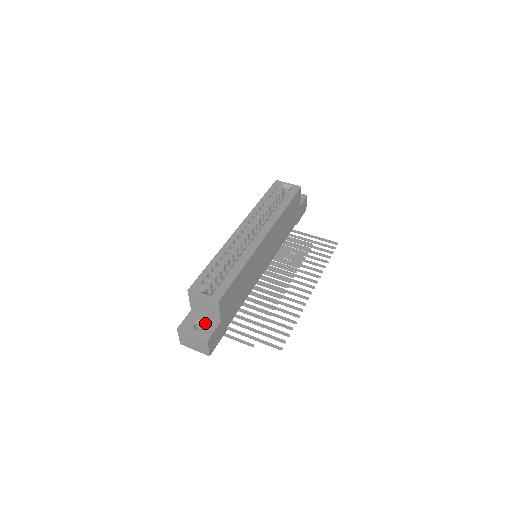
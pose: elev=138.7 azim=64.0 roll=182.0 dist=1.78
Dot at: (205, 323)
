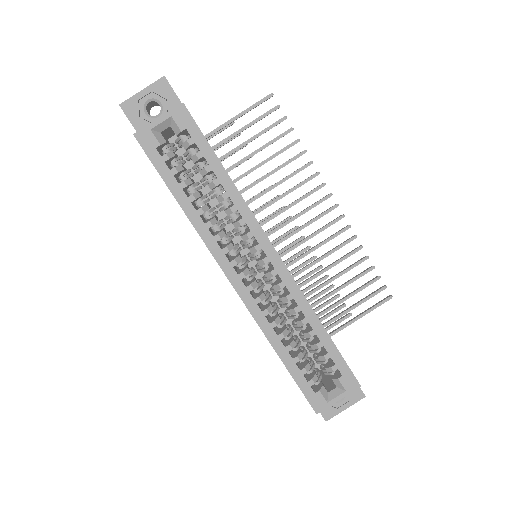
Dot at: occluded
